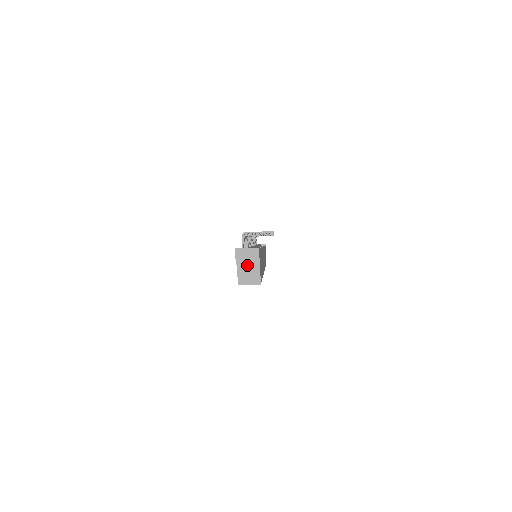
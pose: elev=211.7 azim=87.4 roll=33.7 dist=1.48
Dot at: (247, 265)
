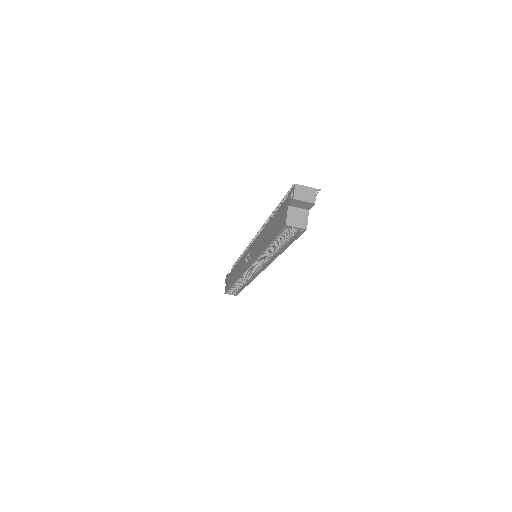
Dot at: (297, 209)
